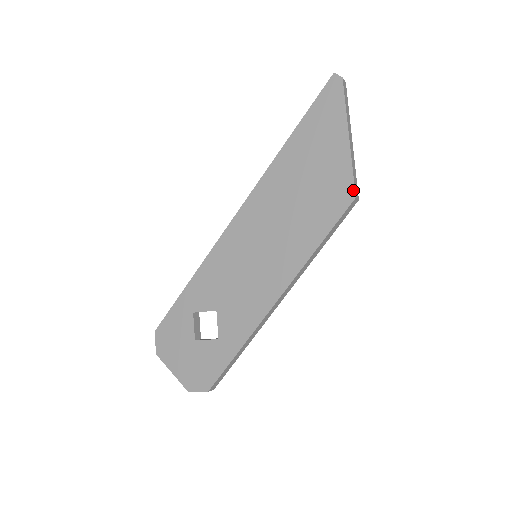
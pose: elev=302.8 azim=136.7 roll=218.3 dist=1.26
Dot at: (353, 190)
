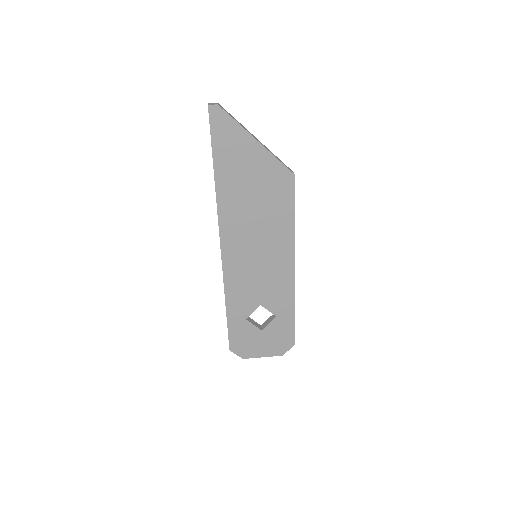
Dot at: (289, 171)
